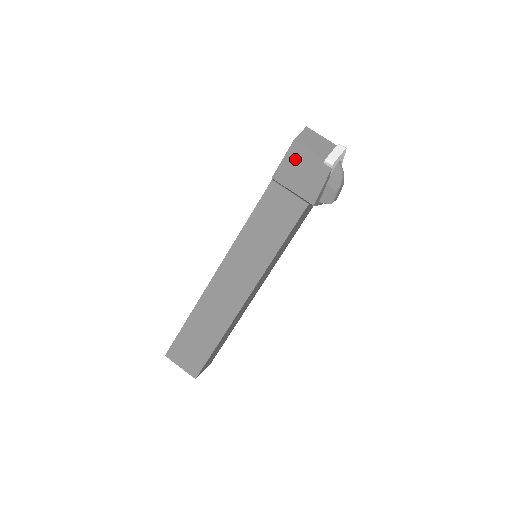
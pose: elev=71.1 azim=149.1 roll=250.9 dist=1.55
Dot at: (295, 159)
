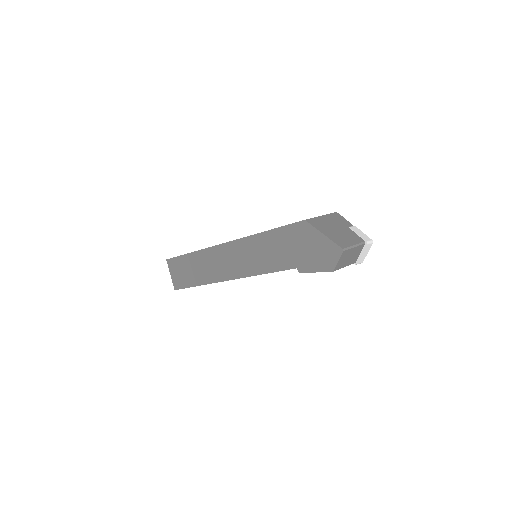
Dot at: occluded
